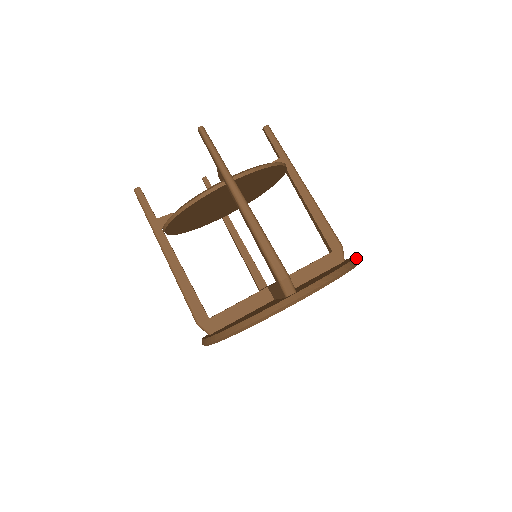
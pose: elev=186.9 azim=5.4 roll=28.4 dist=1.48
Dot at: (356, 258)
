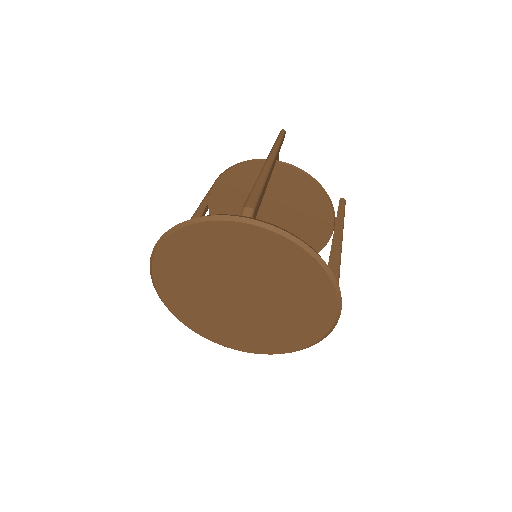
Dot at: (335, 278)
